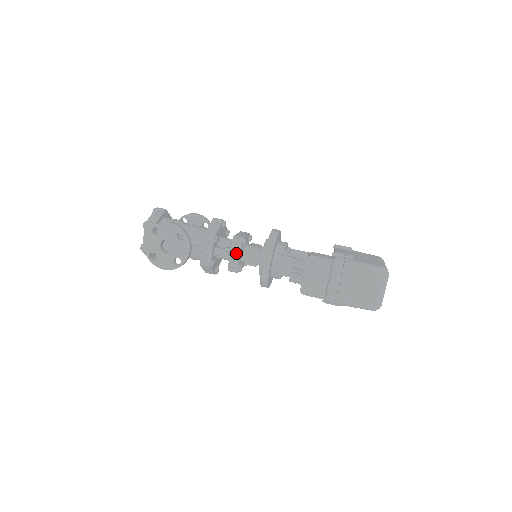
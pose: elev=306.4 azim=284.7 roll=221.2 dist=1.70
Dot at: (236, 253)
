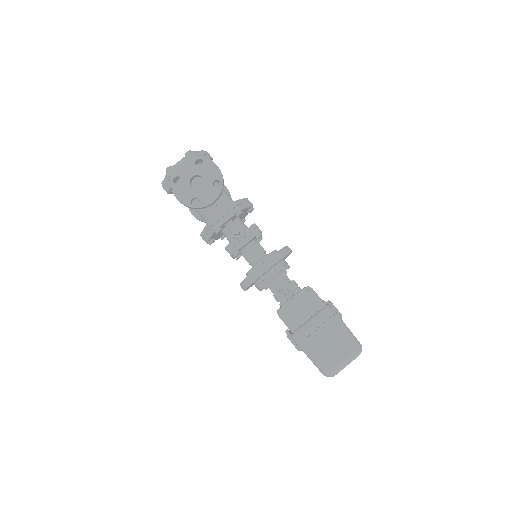
Dot at: (245, 238)
